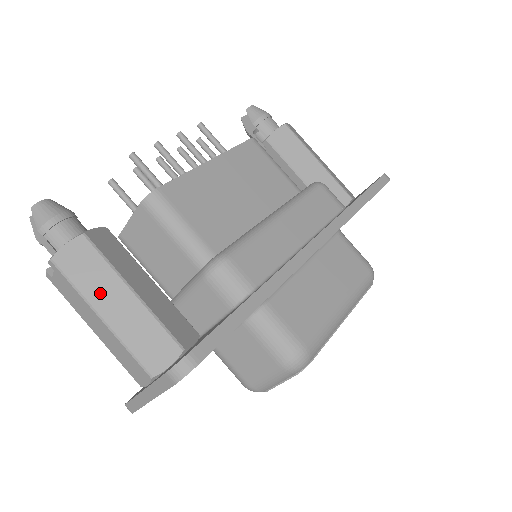
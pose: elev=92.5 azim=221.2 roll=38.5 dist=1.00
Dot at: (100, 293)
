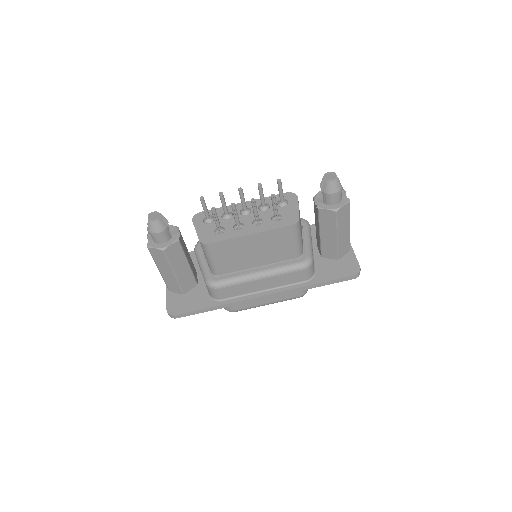
Dot at: (161, 266)
